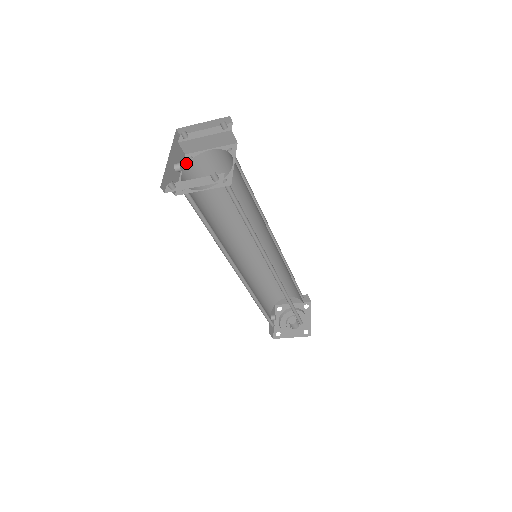
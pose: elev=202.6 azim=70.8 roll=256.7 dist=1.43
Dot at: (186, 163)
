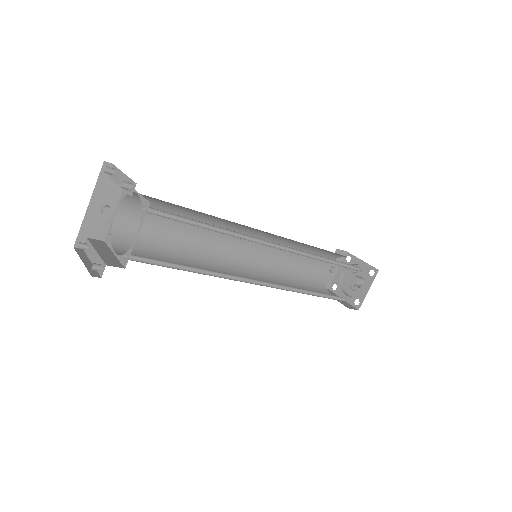
Dot at: (122, 198)
